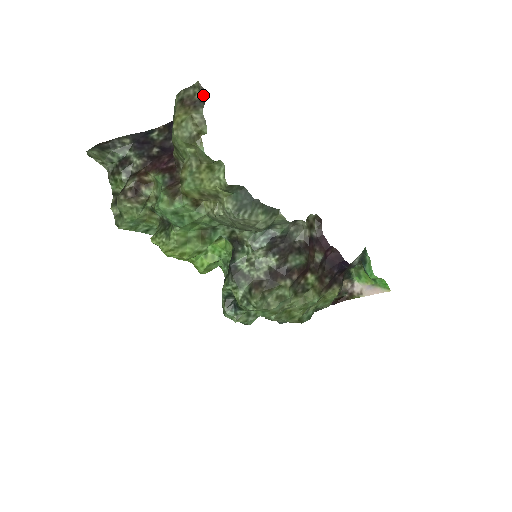
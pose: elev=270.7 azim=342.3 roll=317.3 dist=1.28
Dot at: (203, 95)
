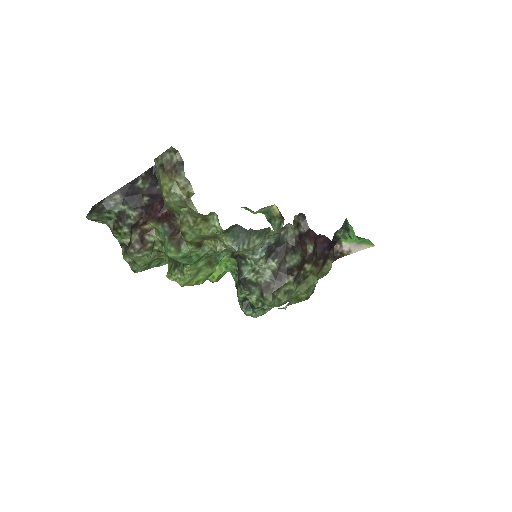
Dot at: (180, 157)
